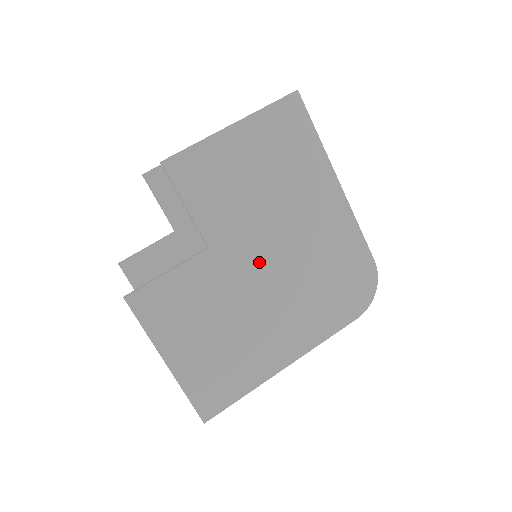
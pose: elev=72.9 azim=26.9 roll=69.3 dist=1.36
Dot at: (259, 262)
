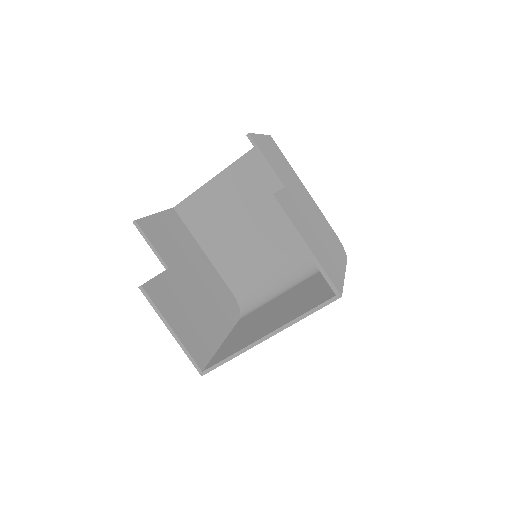
Dot at: (304, 207)
